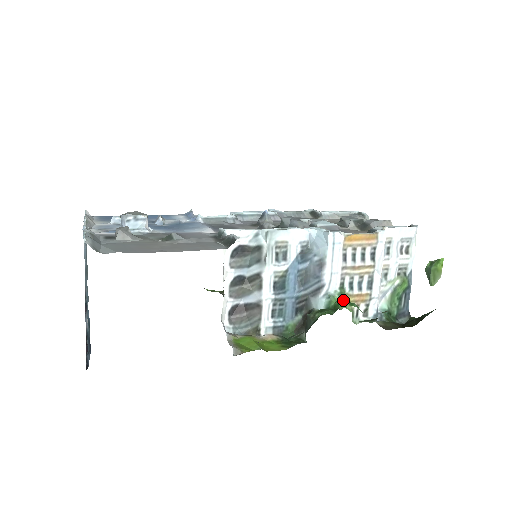
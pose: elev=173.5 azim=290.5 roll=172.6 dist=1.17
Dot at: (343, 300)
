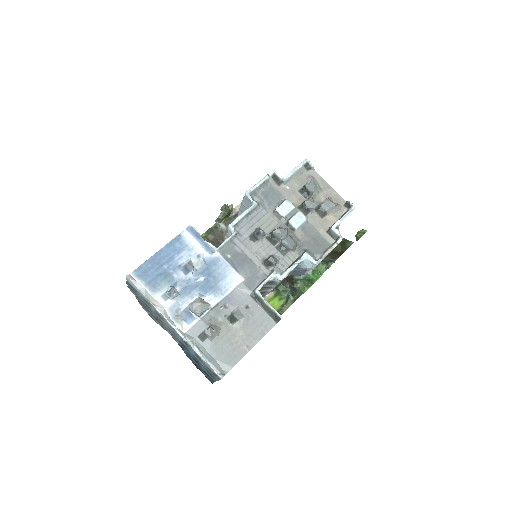
Dot at: (315, 279)
